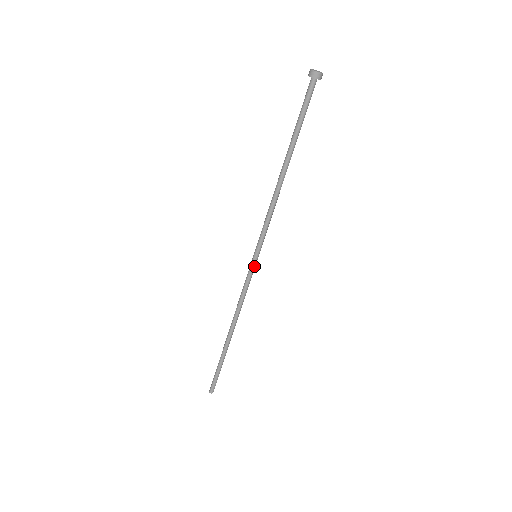
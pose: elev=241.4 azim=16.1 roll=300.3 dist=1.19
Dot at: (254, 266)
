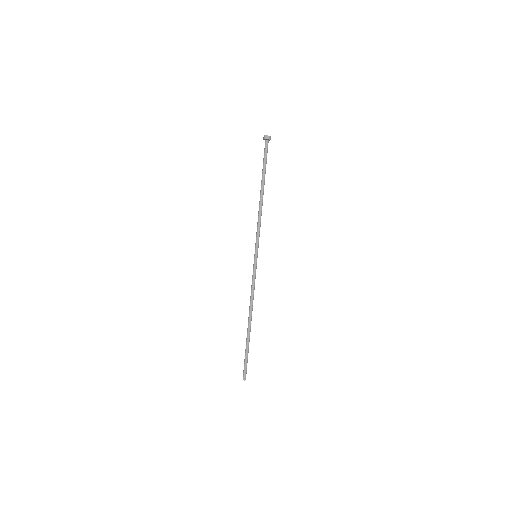
Dot at: (256, 263)
